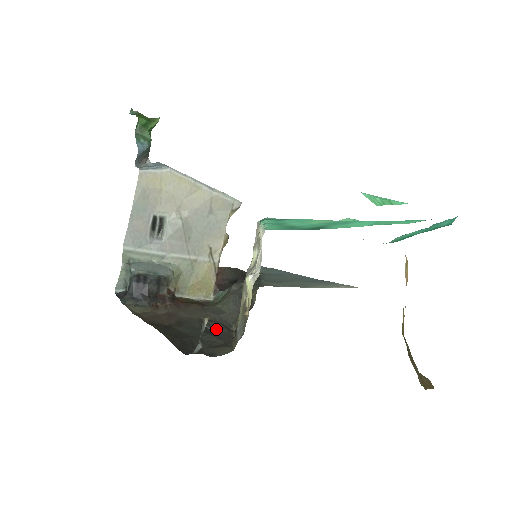
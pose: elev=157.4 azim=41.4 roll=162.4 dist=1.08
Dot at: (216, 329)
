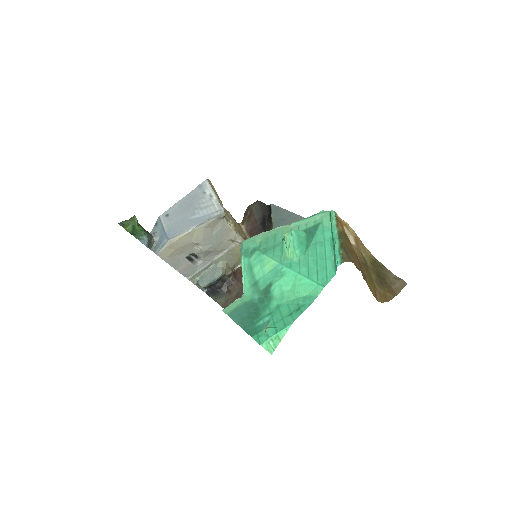
Dot at: occluded
